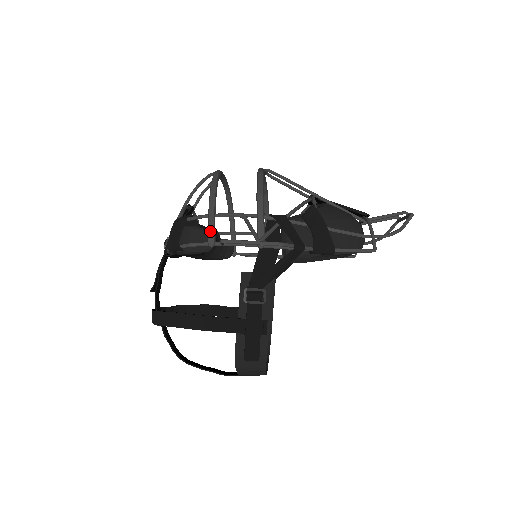
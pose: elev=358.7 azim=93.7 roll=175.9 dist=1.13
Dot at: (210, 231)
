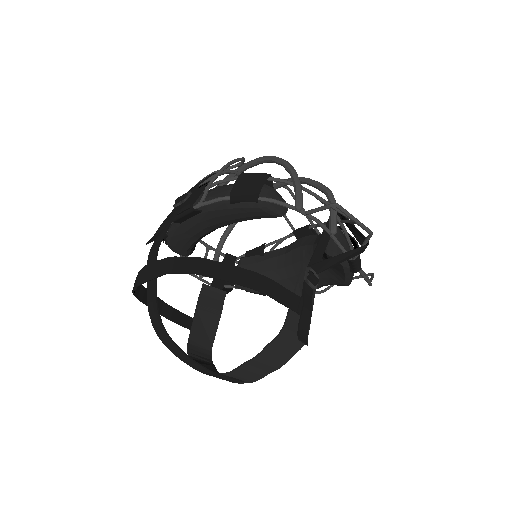
Dot at: (301, 195)
